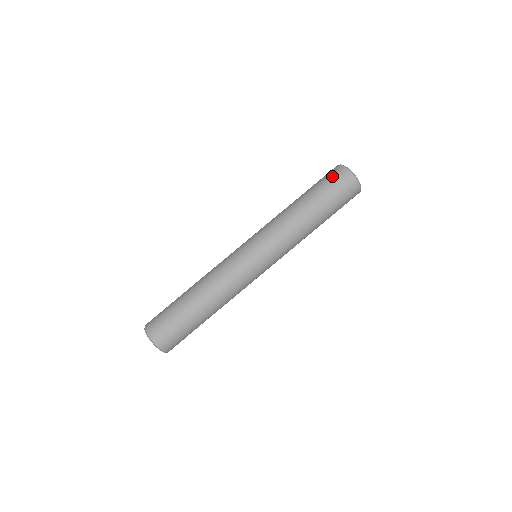
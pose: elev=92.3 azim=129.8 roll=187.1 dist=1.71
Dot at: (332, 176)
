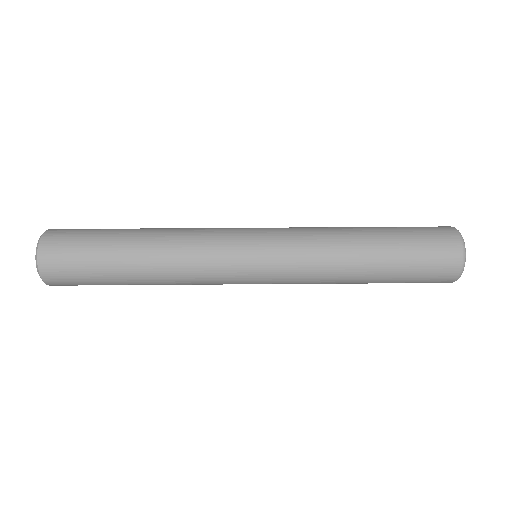
Dot at: occluded
